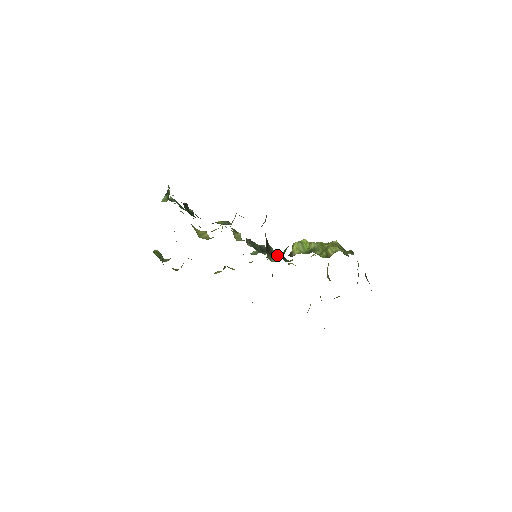
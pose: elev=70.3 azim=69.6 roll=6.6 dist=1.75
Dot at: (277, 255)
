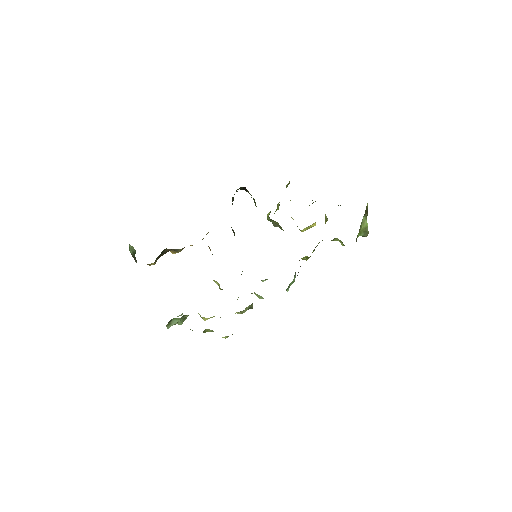
Dot at: occluded
